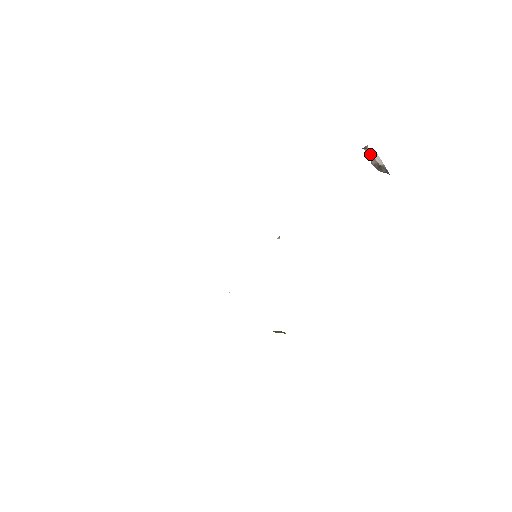
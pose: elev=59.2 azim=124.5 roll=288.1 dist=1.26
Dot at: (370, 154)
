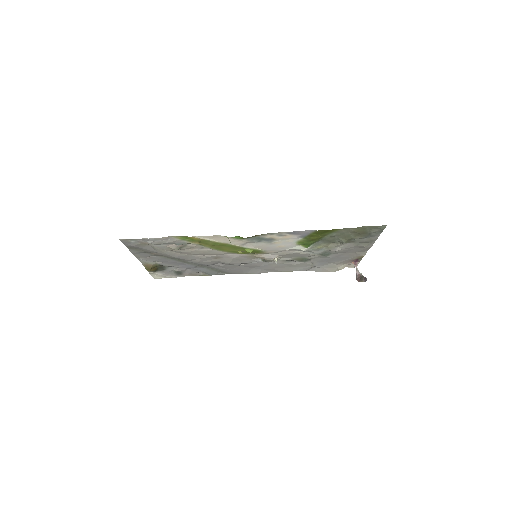
Dot at: (357, 271)
